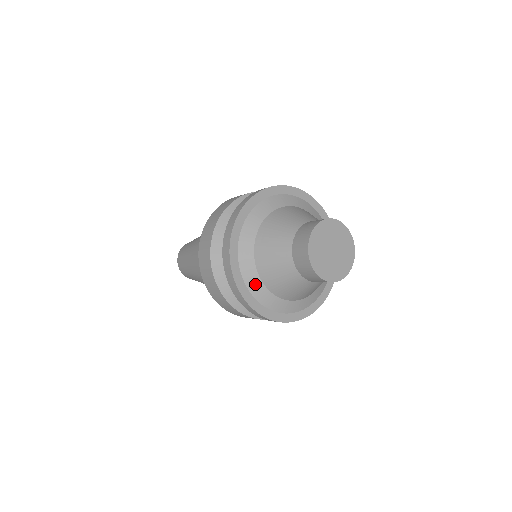
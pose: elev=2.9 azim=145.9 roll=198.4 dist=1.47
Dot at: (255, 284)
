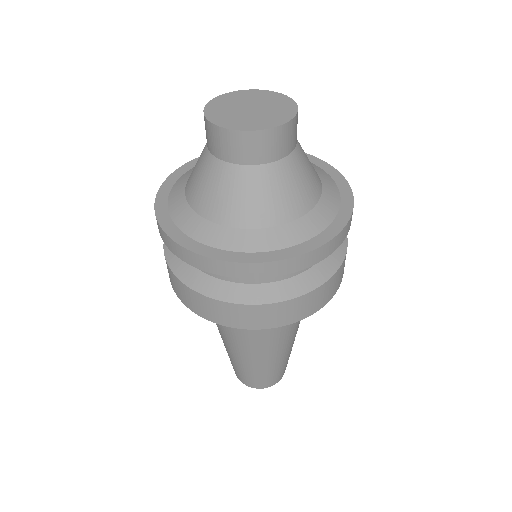
Dot at: (178, 203)
